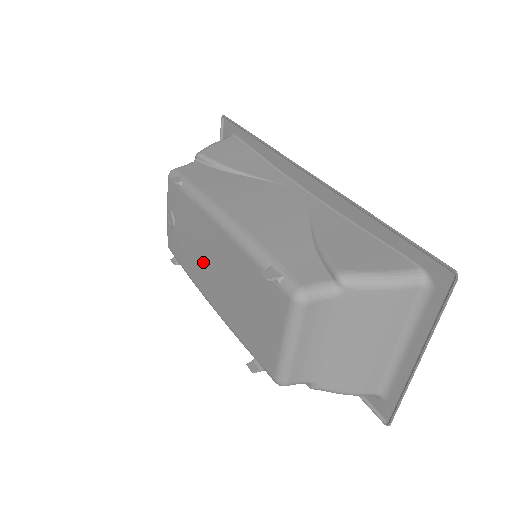
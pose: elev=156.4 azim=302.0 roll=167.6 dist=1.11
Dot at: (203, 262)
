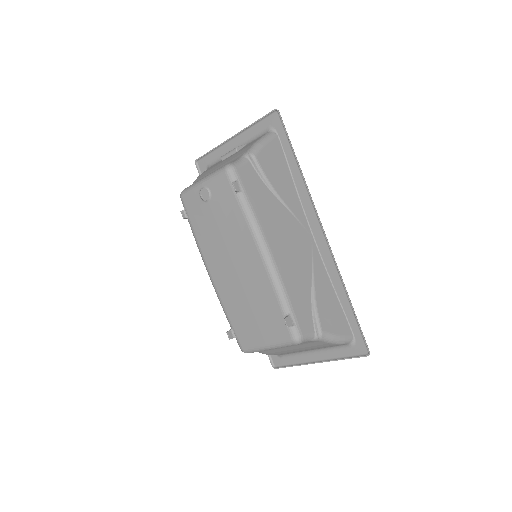
Dot at: (223, 252)
